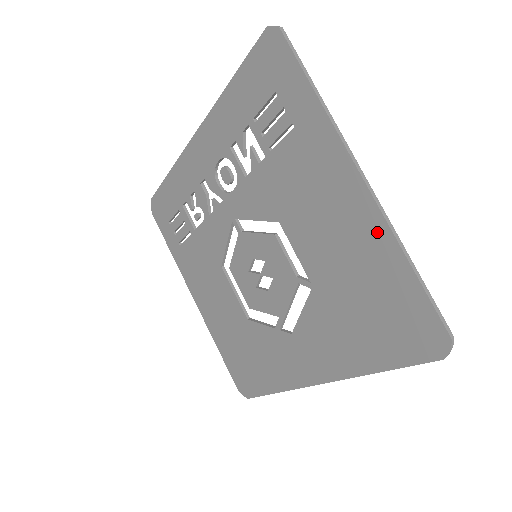
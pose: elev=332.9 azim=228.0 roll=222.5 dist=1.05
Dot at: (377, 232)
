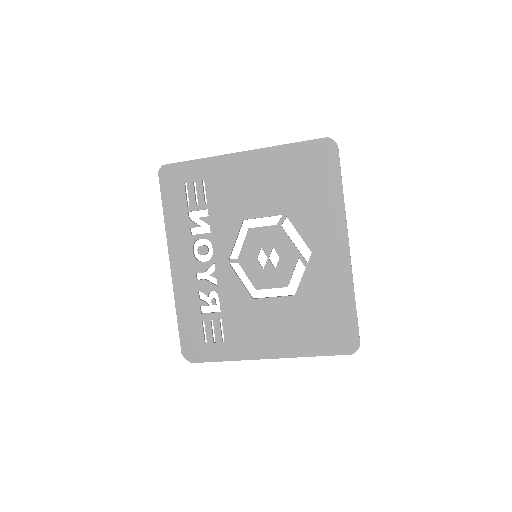
Dot at: (269, 155)
